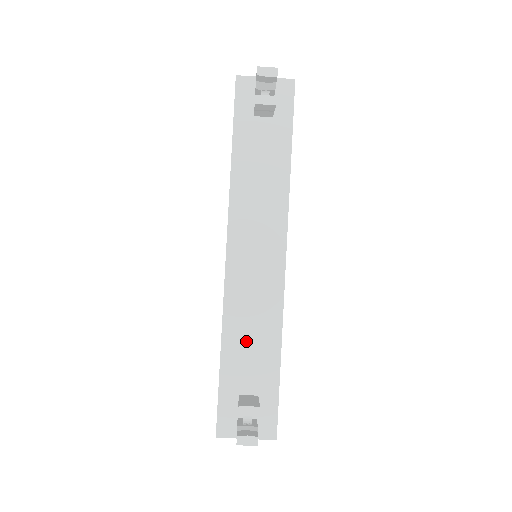
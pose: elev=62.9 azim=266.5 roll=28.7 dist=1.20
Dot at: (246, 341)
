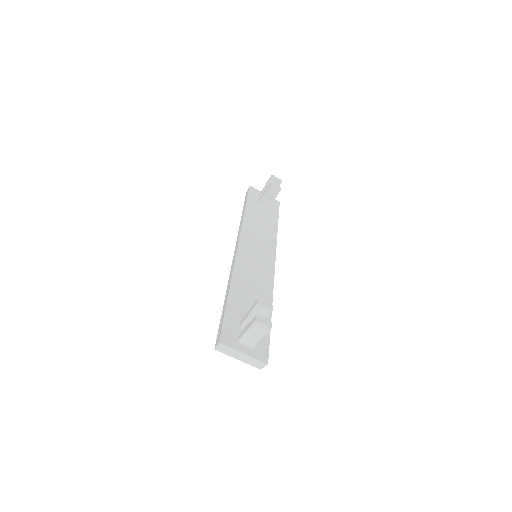
Dot at: (248, 293)
